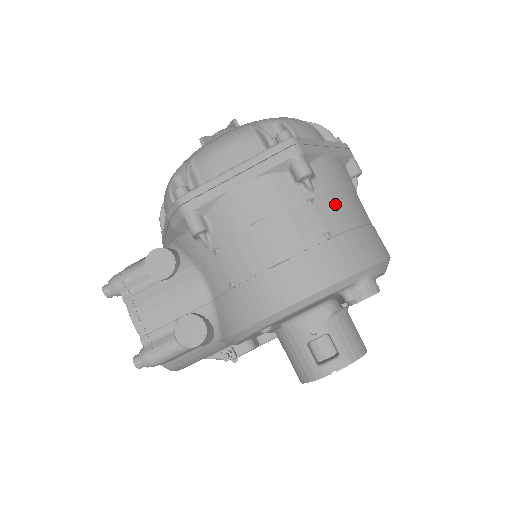
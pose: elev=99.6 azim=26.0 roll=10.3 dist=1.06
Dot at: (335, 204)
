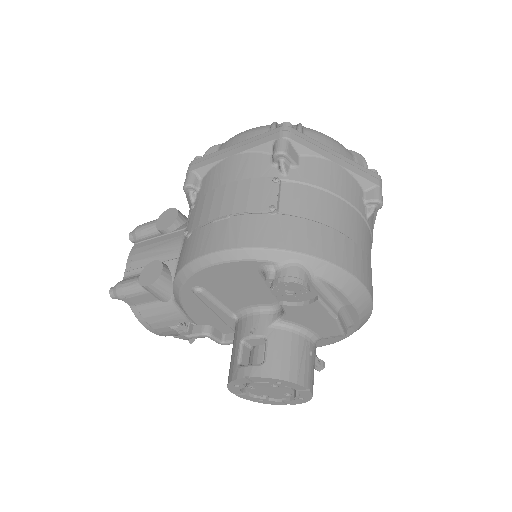
Dot at: (304, 194)
